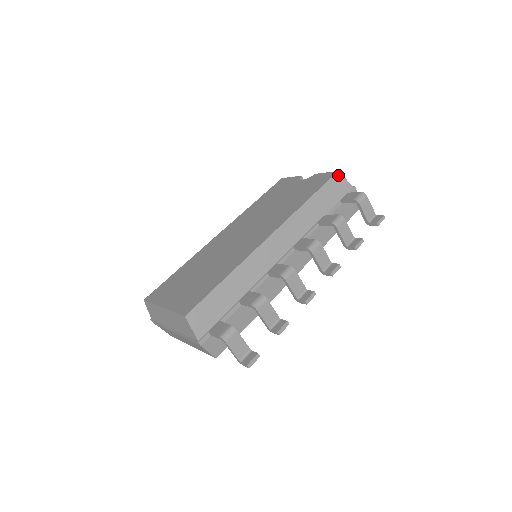
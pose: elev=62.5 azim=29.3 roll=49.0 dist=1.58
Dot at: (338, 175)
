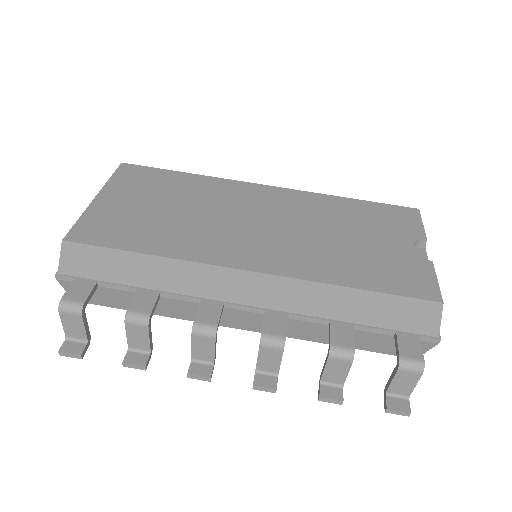
Dot at: (436, 306)
